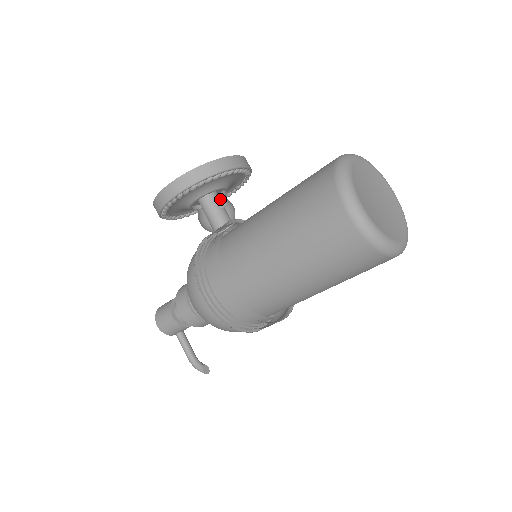
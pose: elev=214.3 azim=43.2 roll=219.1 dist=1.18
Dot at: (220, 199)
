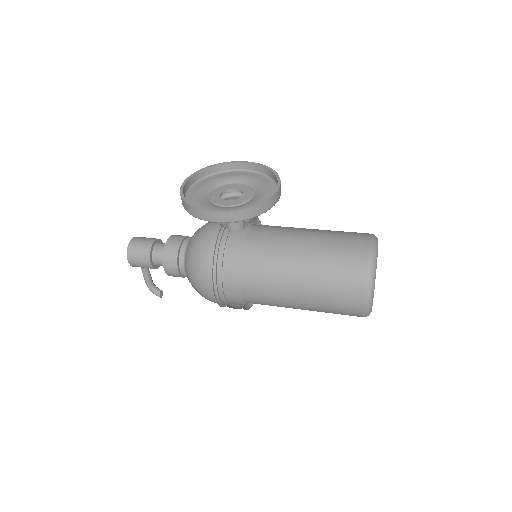
Dot at: (237, 194)
